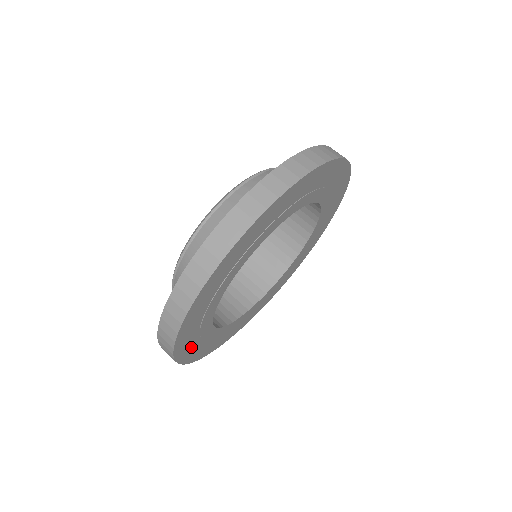
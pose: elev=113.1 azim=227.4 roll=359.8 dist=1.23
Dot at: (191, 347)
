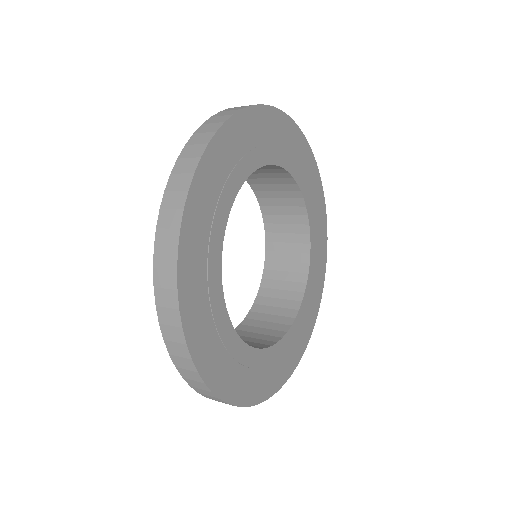
Dot at: (200, 318)
